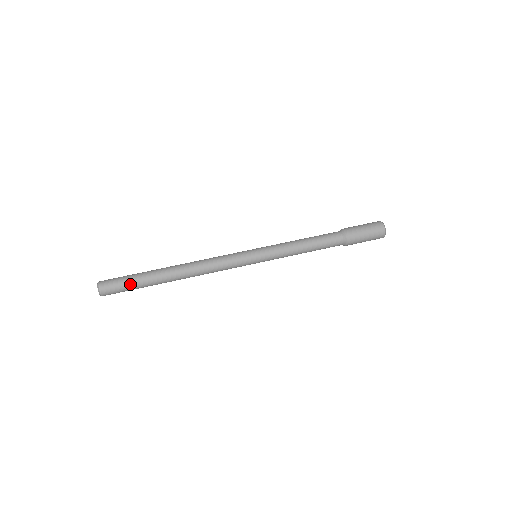
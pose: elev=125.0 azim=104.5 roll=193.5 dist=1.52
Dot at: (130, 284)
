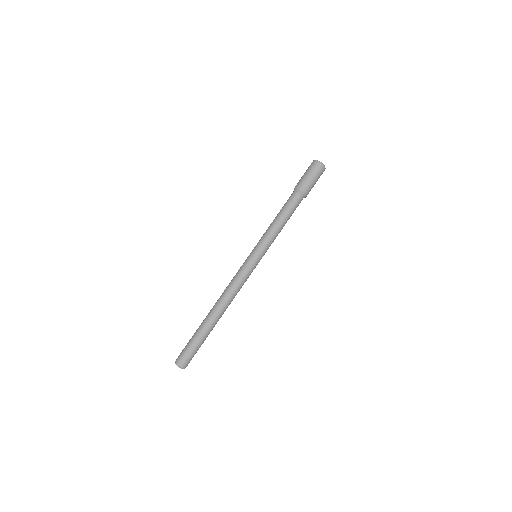
Dot at: (193, 344)
